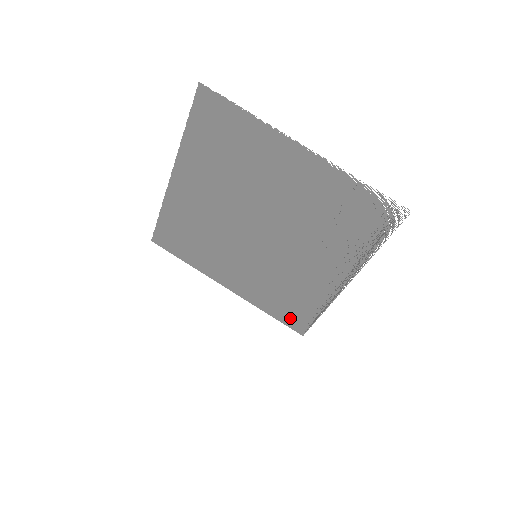
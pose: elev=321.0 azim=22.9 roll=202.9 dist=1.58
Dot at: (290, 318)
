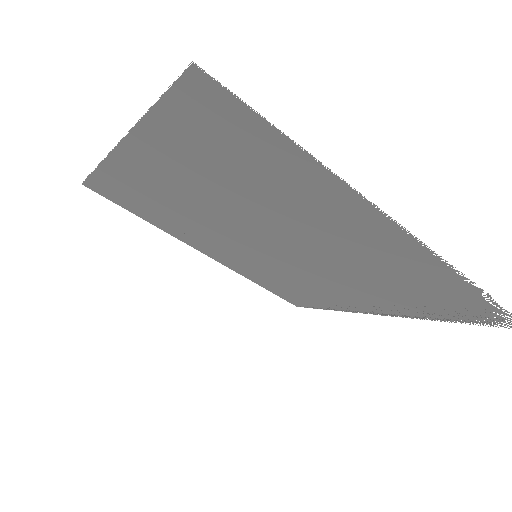
Dot at: (286, 296)
